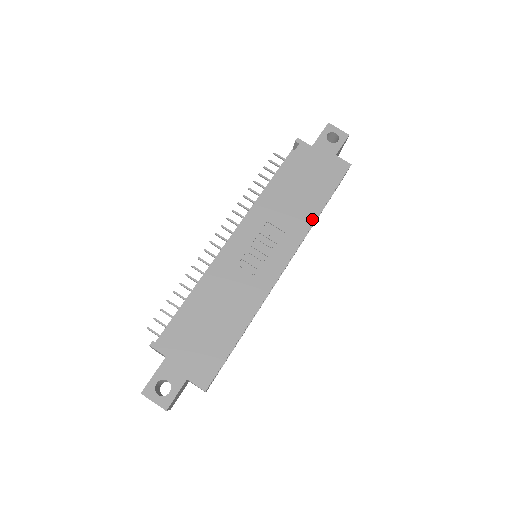
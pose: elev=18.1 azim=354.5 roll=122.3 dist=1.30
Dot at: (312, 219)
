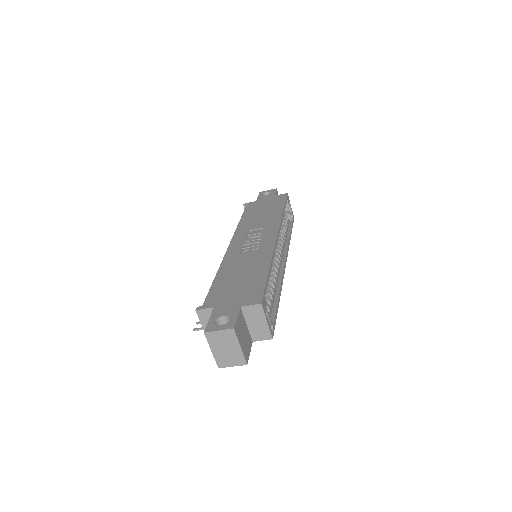
Dot at: (279, 216)
